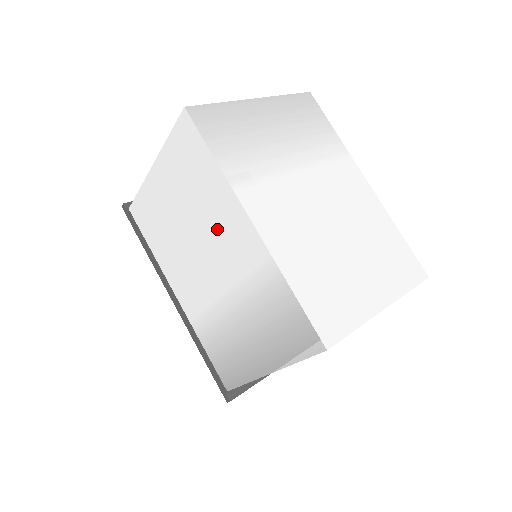
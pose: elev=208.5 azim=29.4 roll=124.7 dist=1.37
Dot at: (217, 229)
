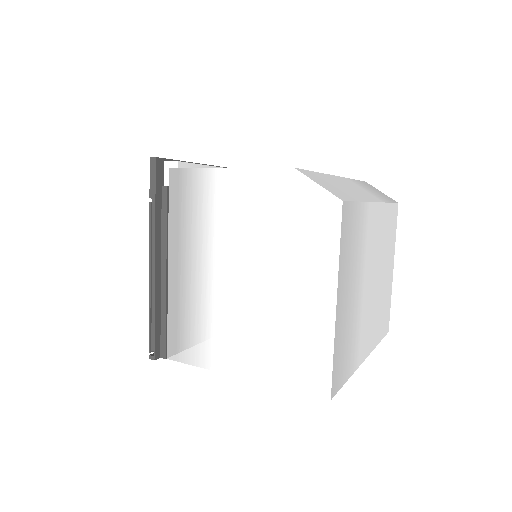
Dot at: occluded
